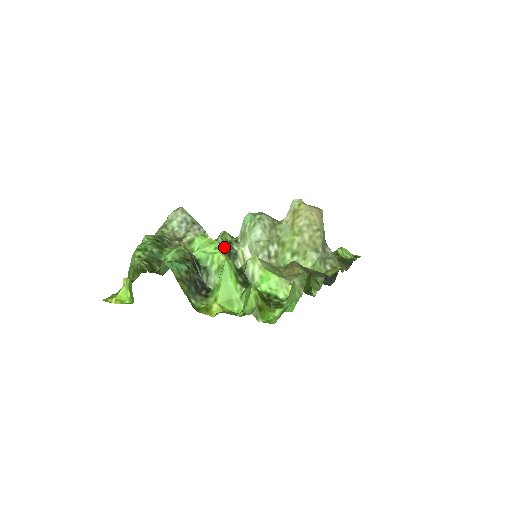
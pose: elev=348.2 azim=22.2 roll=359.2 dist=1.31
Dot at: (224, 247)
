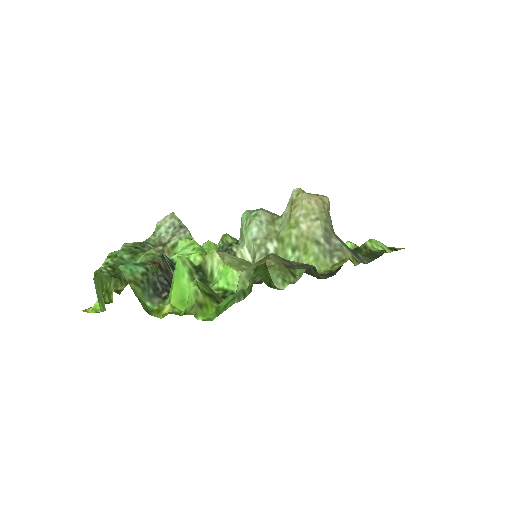
Dot at: (224, 250)
